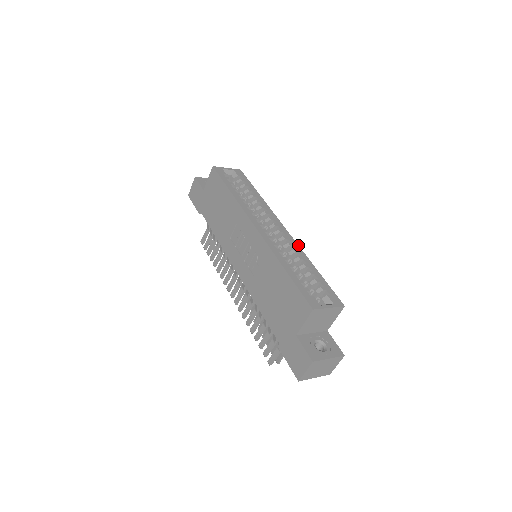
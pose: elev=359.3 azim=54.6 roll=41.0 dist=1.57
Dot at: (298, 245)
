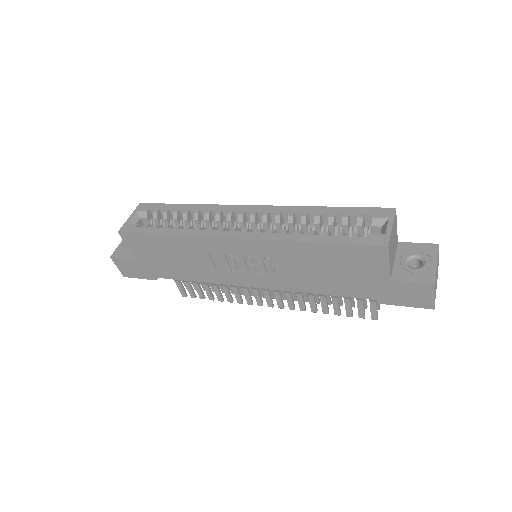
Dot at: (284, 206)
